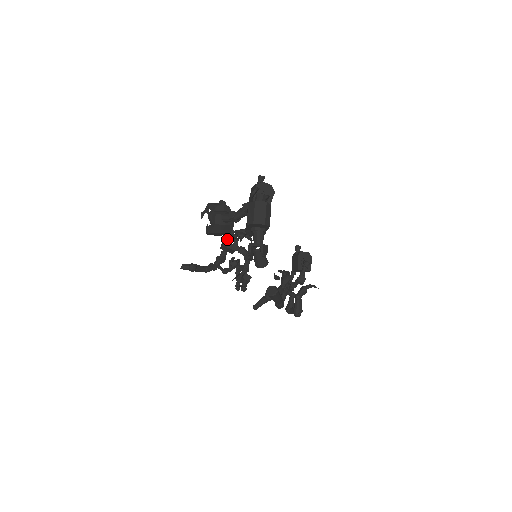
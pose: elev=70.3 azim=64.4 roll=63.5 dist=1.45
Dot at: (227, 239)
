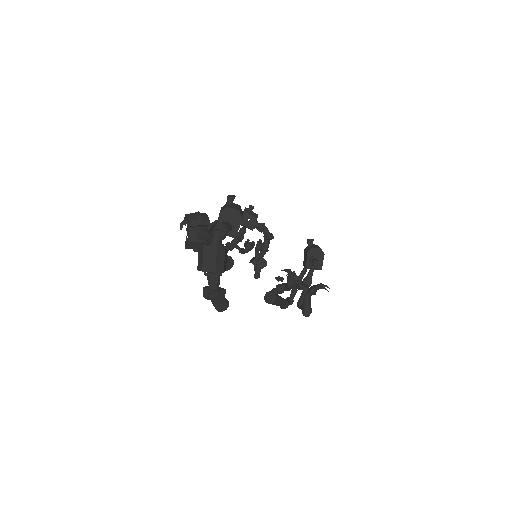
Dot at: (244, 217)
